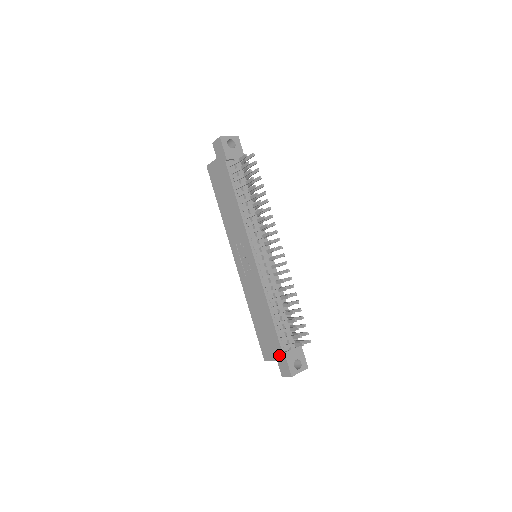
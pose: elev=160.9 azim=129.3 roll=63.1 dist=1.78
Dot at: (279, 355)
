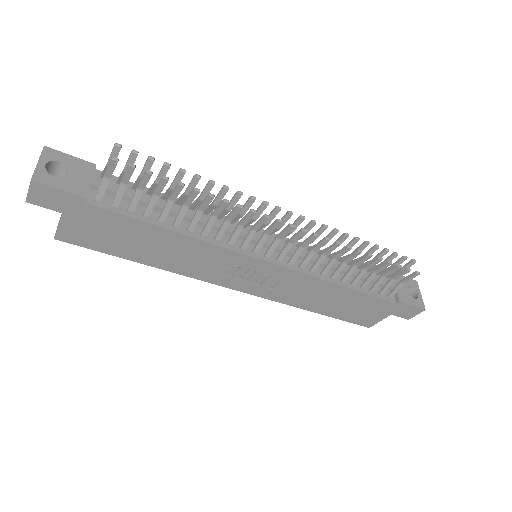
Dot at: (392, 309)
